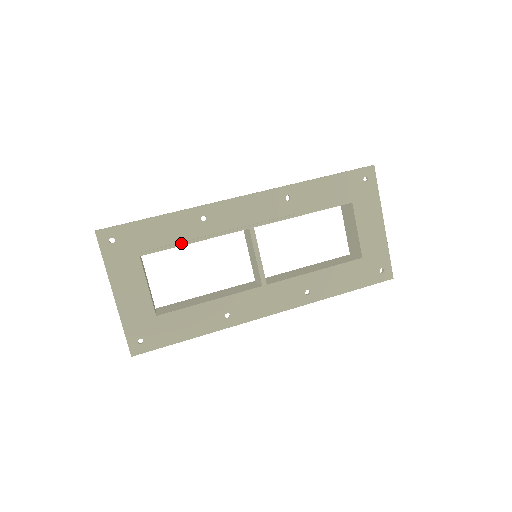
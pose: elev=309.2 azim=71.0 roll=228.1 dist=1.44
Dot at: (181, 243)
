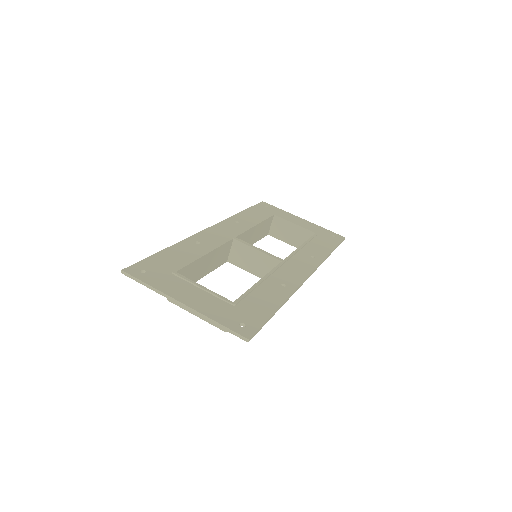
Dot at: (198, 257)
